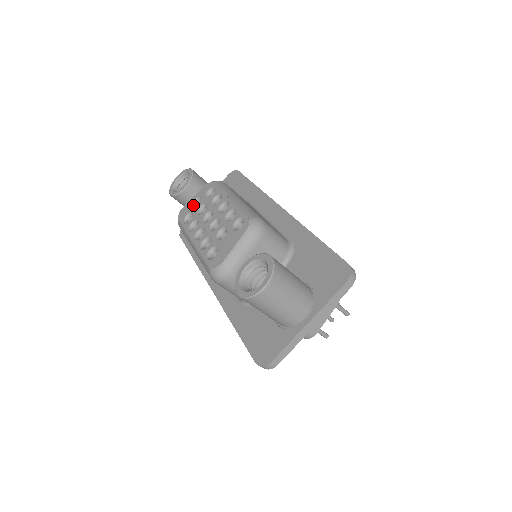
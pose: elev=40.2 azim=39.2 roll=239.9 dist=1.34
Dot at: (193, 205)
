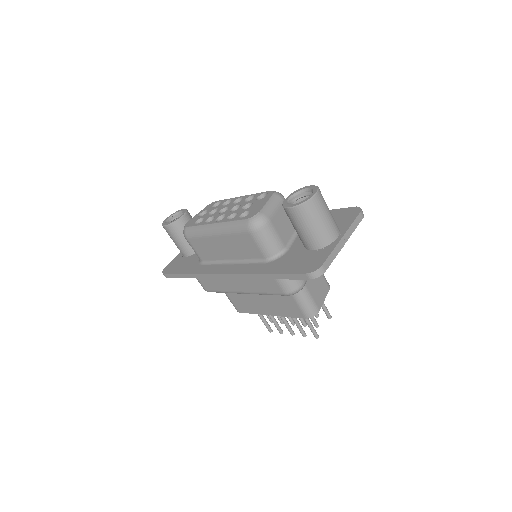
Dot at: (199, 217)
